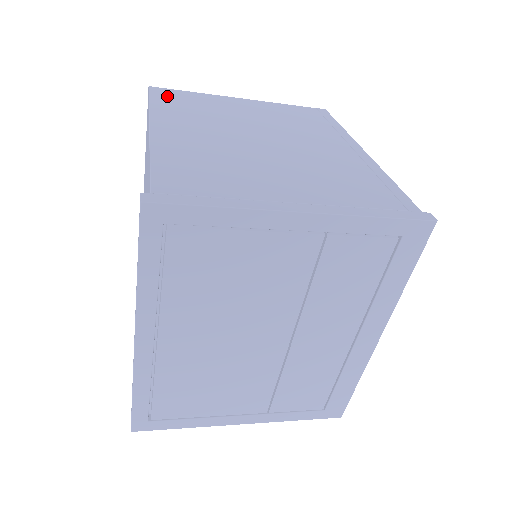
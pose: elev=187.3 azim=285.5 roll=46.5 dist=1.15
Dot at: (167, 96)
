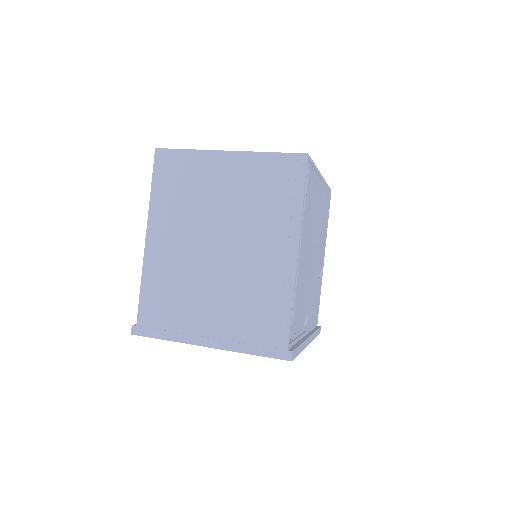
Dot at: (165, 169)
